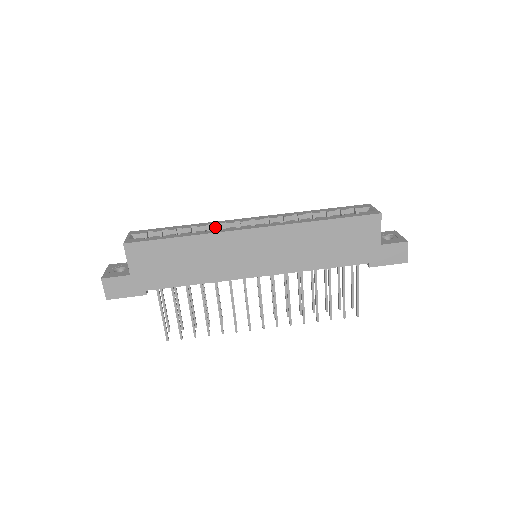
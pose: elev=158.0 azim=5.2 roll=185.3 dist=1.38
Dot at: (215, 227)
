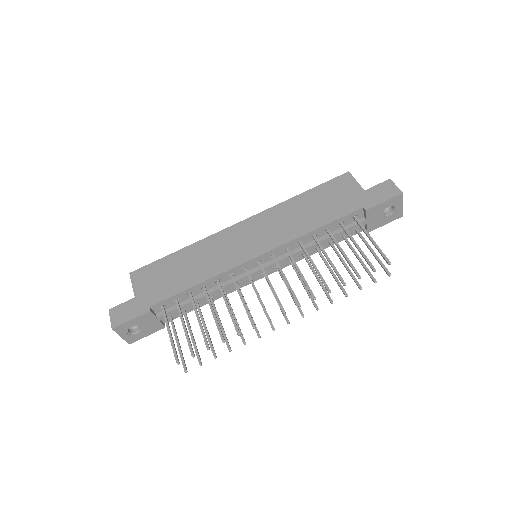
Dot at: occluded
